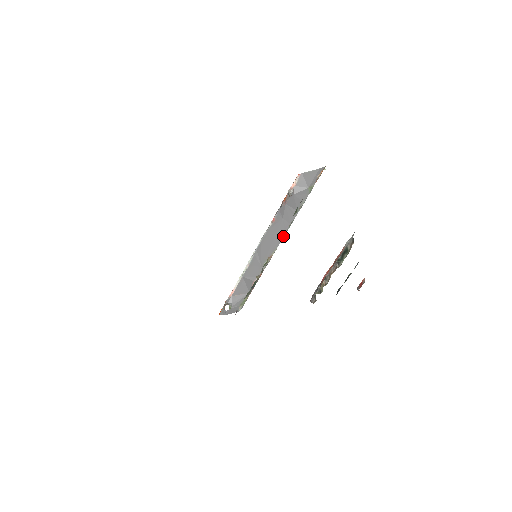
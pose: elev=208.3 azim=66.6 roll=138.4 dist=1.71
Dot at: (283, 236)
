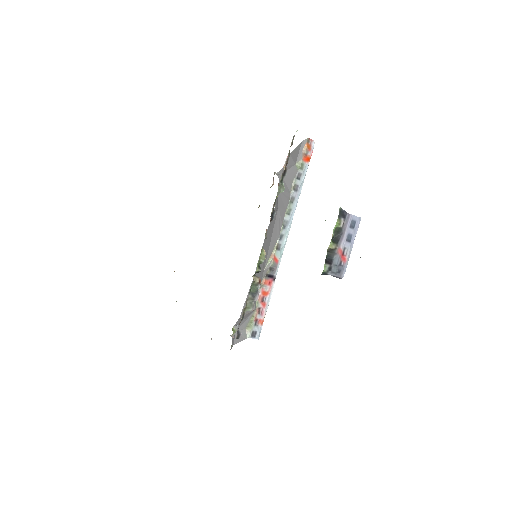
Dot at: (281, 227)
